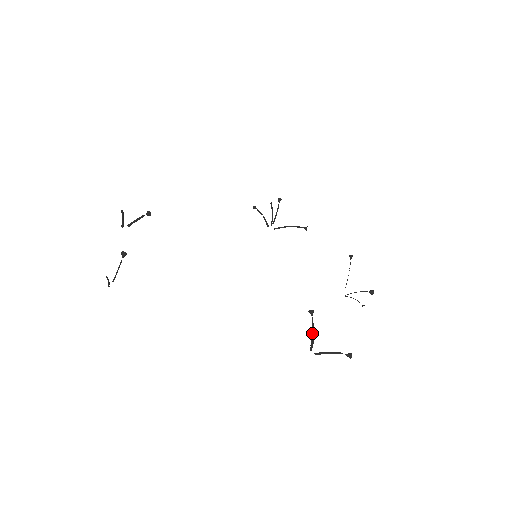
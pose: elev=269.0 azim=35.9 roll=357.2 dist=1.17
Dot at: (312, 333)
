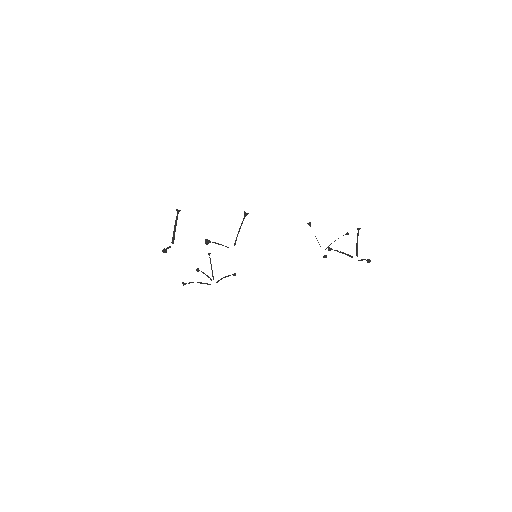
Dot at: (345, 253)
